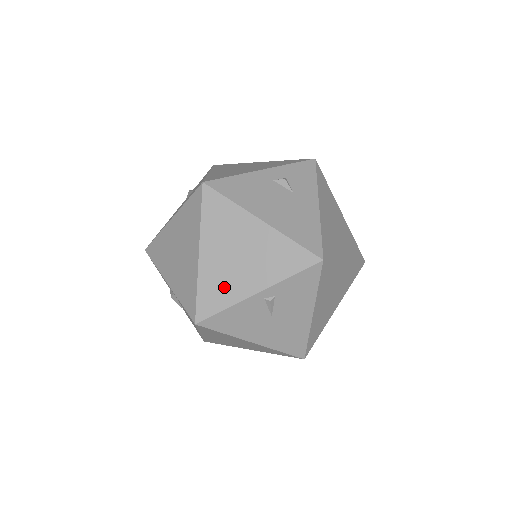
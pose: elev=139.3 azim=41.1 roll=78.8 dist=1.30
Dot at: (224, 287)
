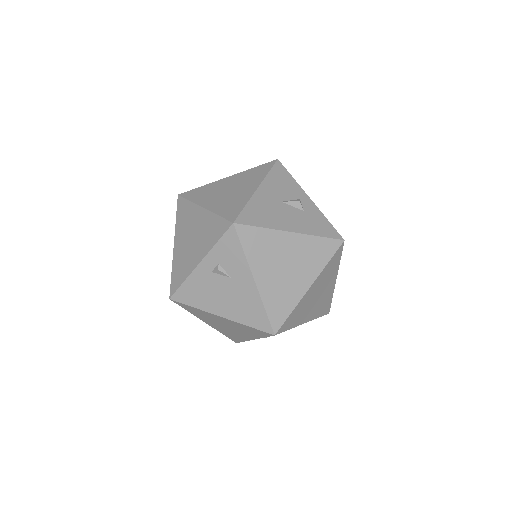
Dot at: (234, 335)
